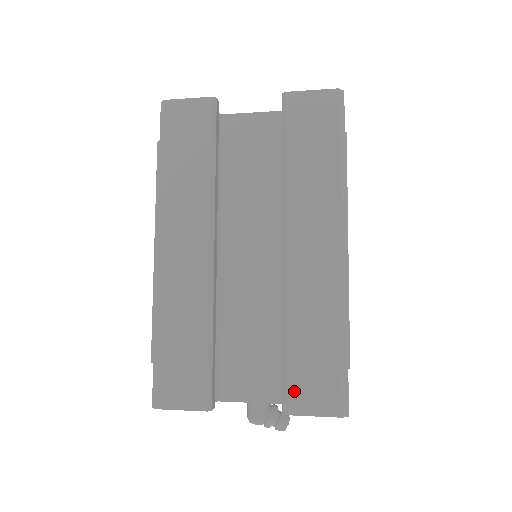
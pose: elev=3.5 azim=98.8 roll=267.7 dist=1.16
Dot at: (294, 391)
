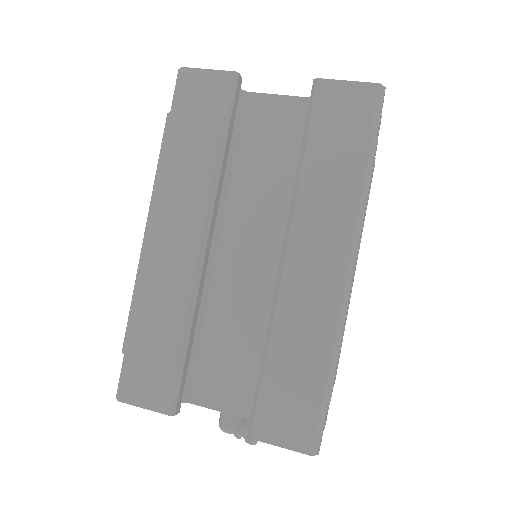
Dot at: (264, 415)
